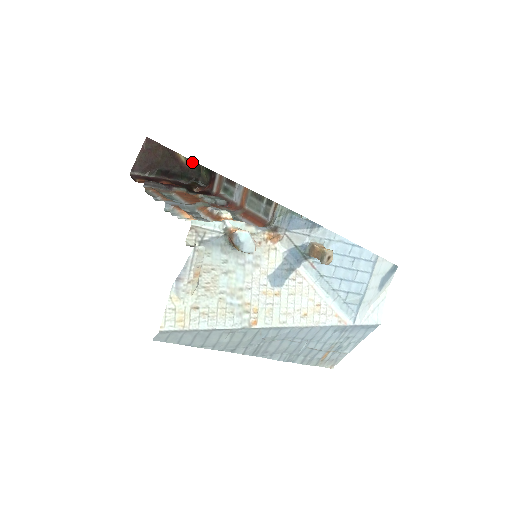
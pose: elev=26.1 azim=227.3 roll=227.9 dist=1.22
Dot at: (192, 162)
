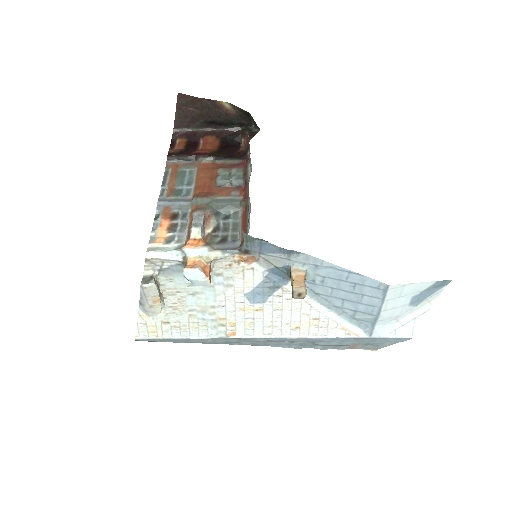
Dot at: (238, 108)
